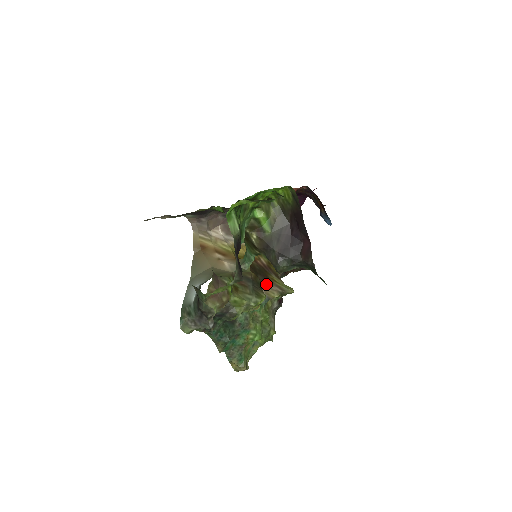
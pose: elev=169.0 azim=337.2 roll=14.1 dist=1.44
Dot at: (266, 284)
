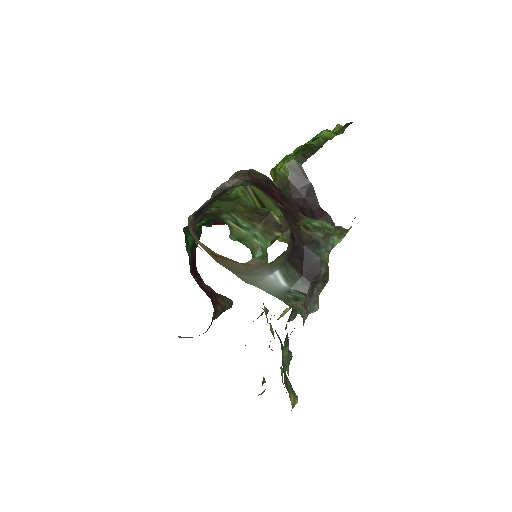
Dot at: occluded
